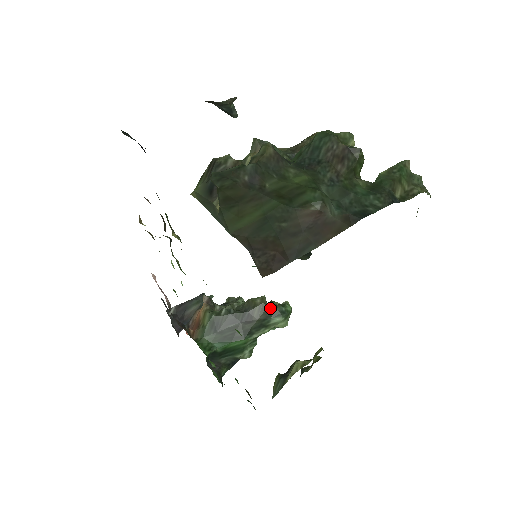
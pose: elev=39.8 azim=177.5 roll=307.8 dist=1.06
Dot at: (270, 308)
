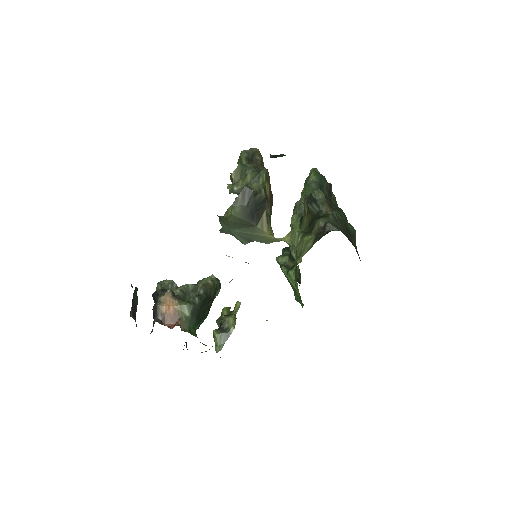
Dot at: (216, 285)
